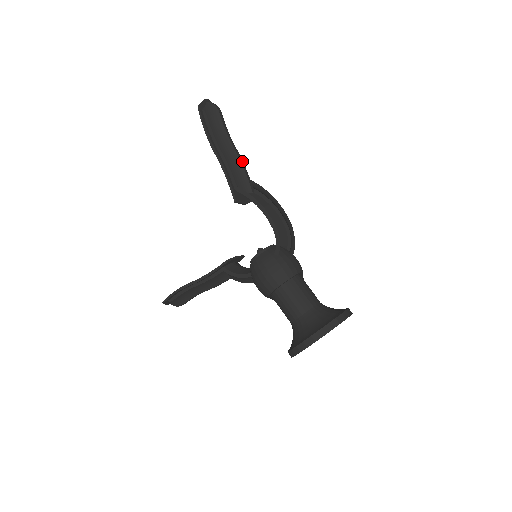
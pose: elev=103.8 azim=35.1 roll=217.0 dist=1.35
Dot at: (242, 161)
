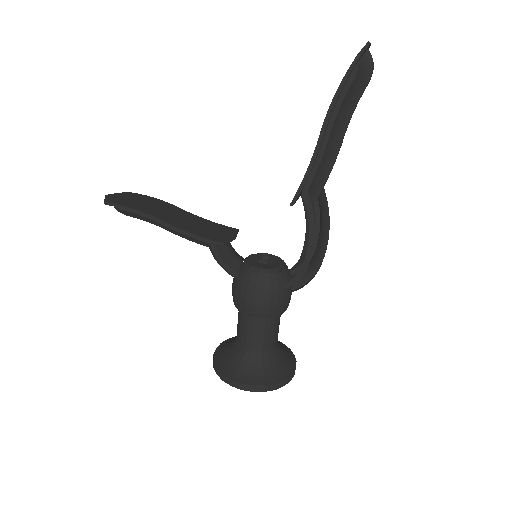
Dot at: occluded
